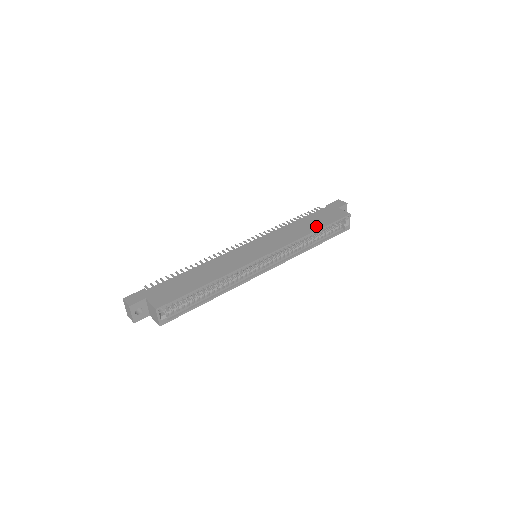
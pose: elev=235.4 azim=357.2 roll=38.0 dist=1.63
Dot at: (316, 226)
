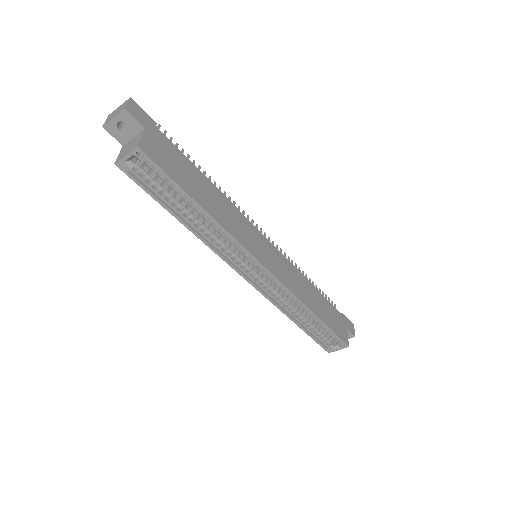
Dot at: (320, 313)
